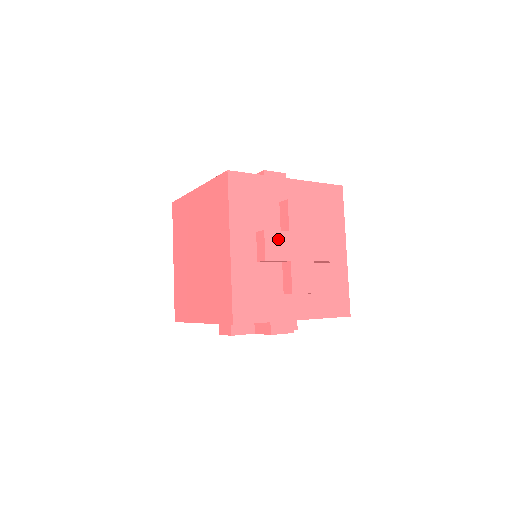
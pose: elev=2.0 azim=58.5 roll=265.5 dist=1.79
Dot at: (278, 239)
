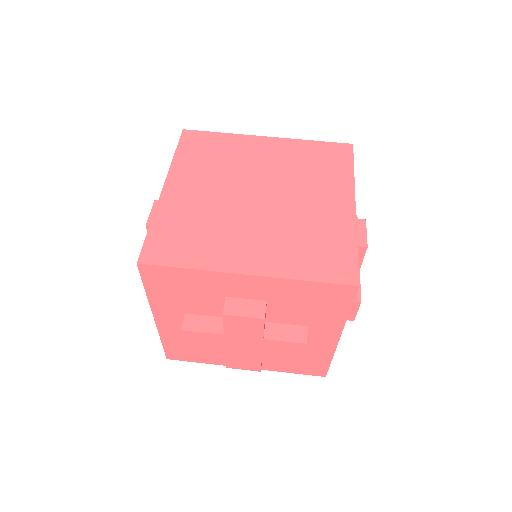
Dot at: occluded
